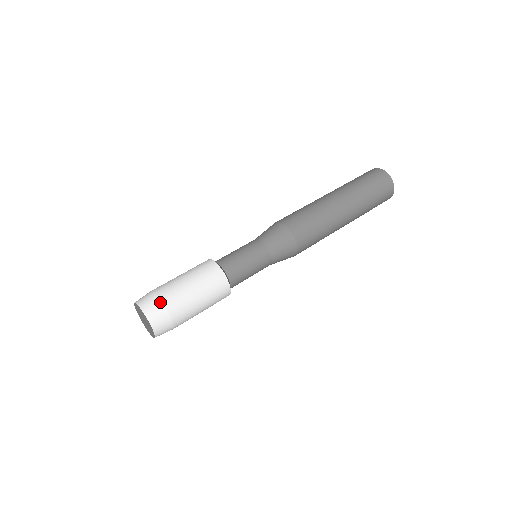
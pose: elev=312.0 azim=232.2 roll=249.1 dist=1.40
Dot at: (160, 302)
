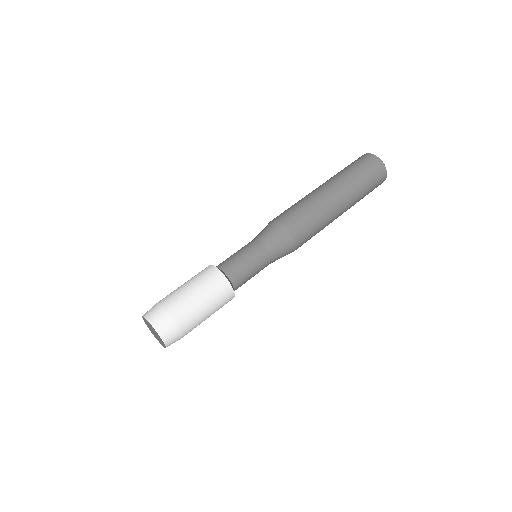
Dot at: (171, 319)
